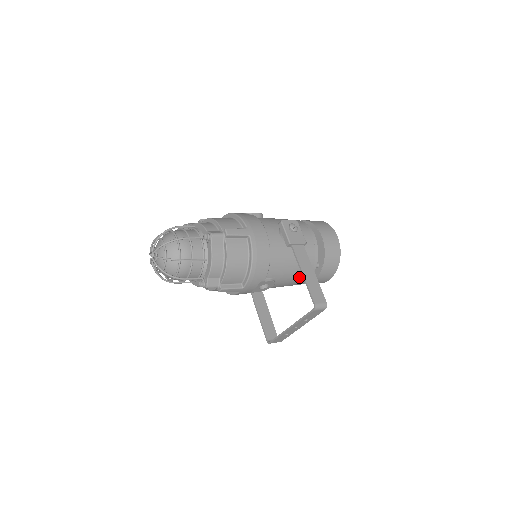
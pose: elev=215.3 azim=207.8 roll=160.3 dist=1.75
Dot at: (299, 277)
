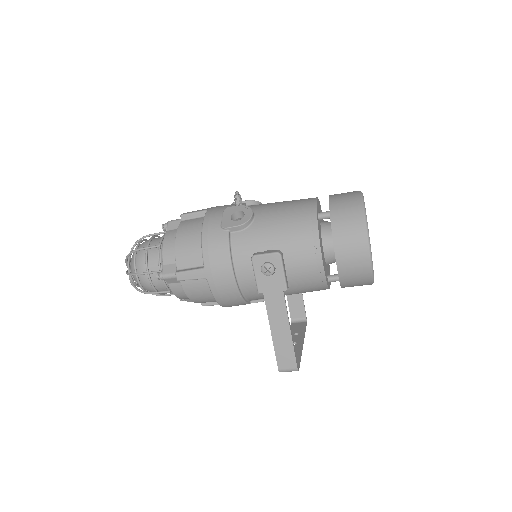
Dot at: occluded
